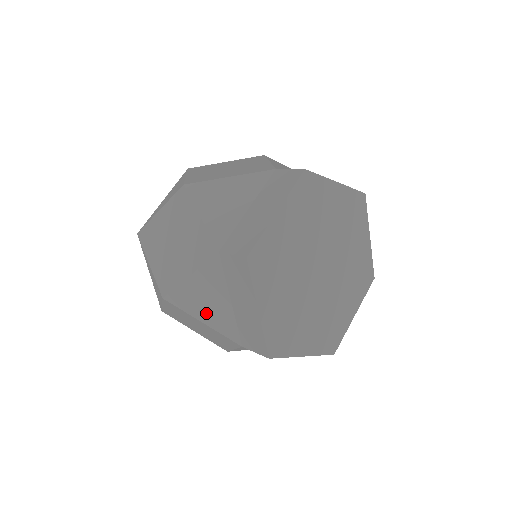
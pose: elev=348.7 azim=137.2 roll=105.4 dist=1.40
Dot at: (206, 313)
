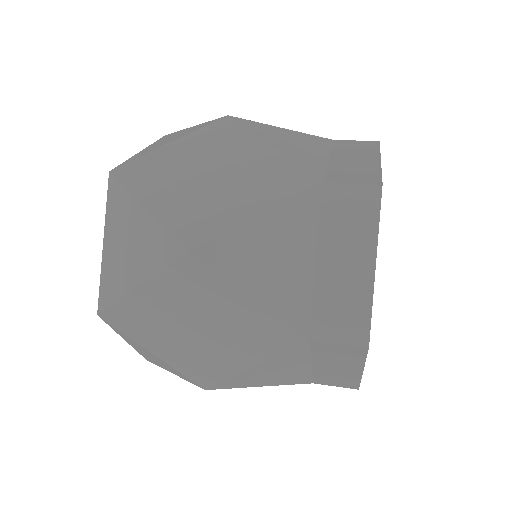
Dot at: (271, 380)
